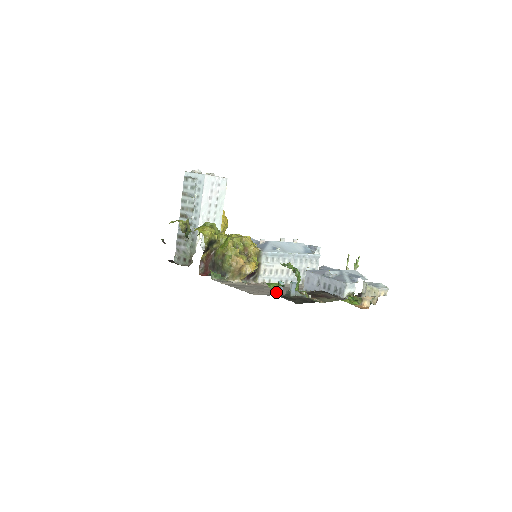
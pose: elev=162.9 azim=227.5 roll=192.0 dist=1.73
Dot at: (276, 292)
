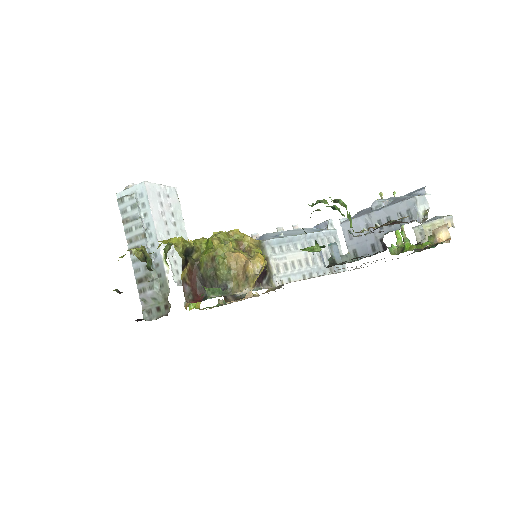
Dot at: occluded
